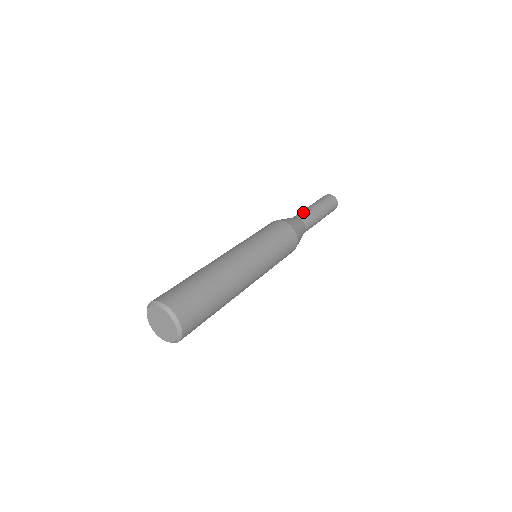
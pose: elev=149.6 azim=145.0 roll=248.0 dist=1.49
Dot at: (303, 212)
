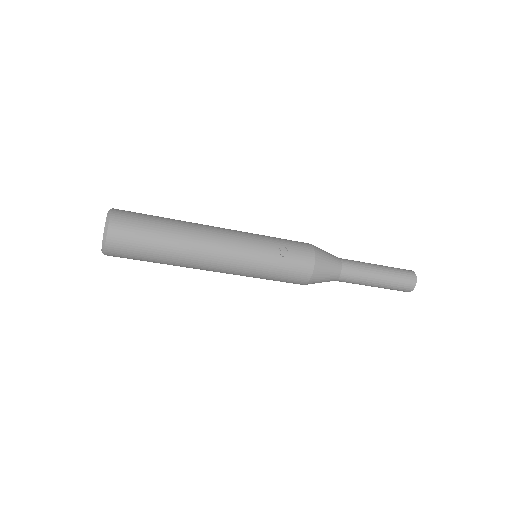
Dot at: (352, 260)
